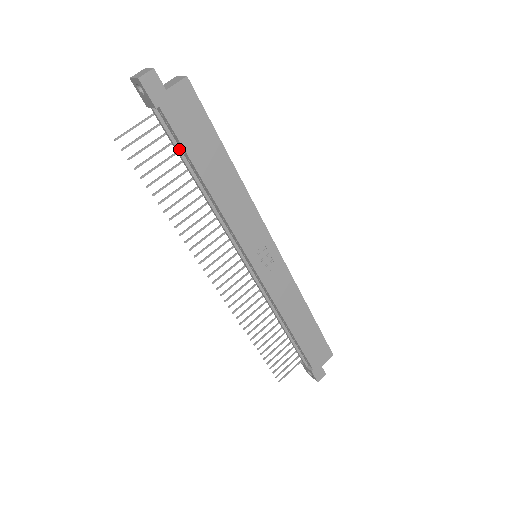
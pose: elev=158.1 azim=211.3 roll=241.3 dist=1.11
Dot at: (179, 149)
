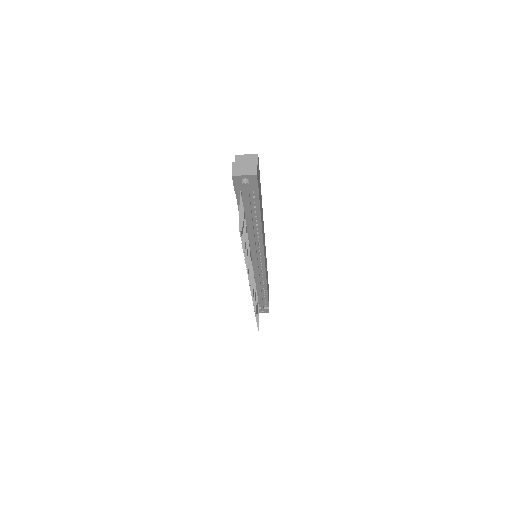
Dot at: (251, 211)
